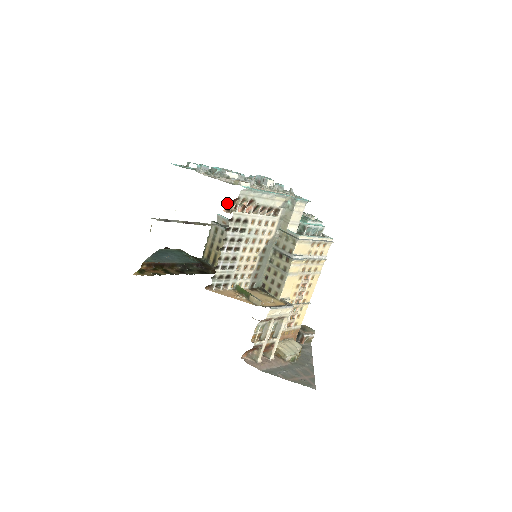
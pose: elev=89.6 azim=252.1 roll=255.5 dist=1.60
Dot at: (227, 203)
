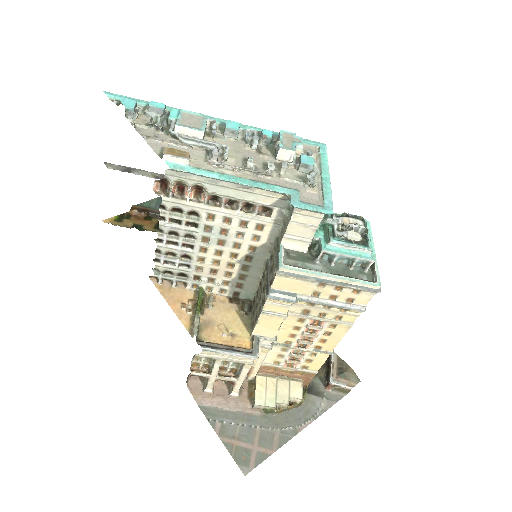
Dot at: (157, 180)
